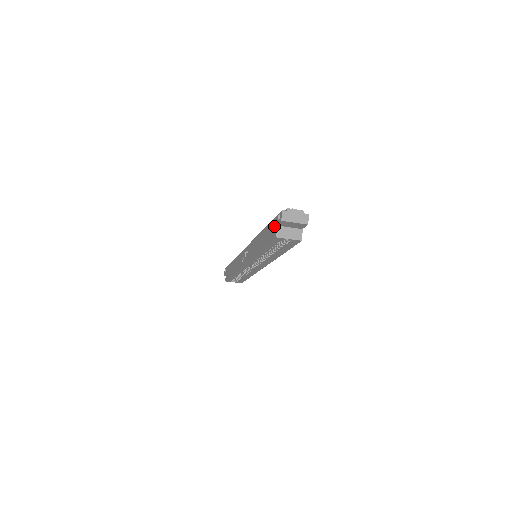
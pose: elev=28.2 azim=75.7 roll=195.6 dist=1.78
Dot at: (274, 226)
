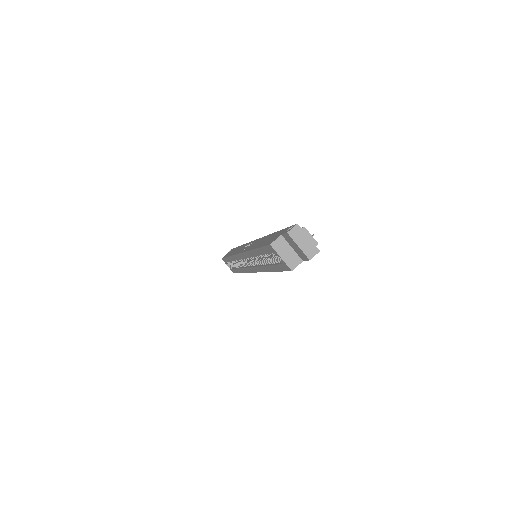
Dot at: (280, 234)
